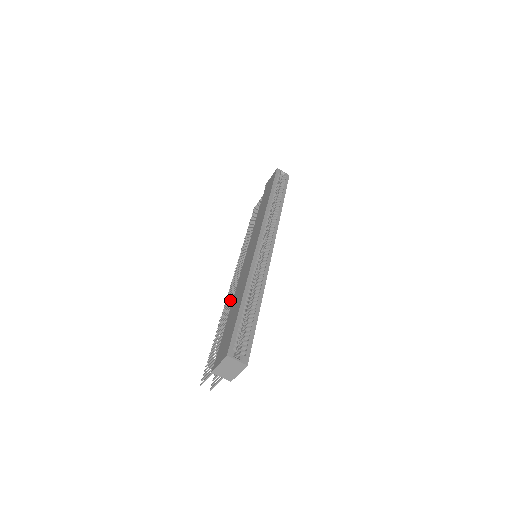
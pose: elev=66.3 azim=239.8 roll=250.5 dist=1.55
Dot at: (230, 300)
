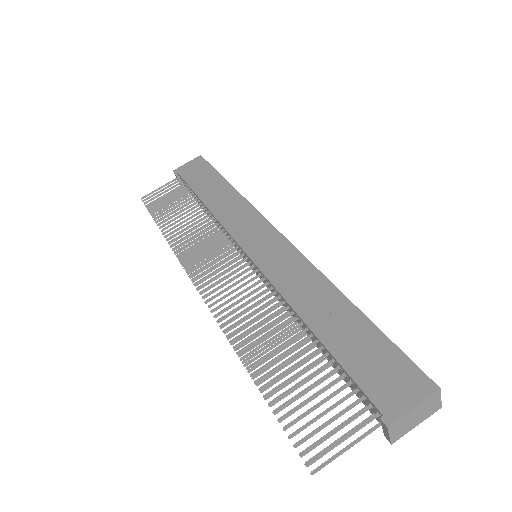
Dot at: (251, 314)
